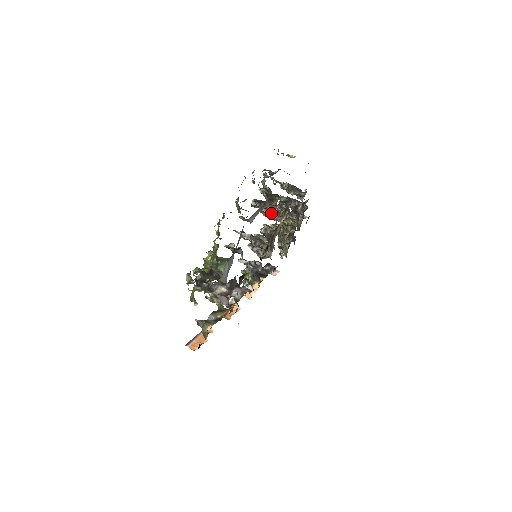
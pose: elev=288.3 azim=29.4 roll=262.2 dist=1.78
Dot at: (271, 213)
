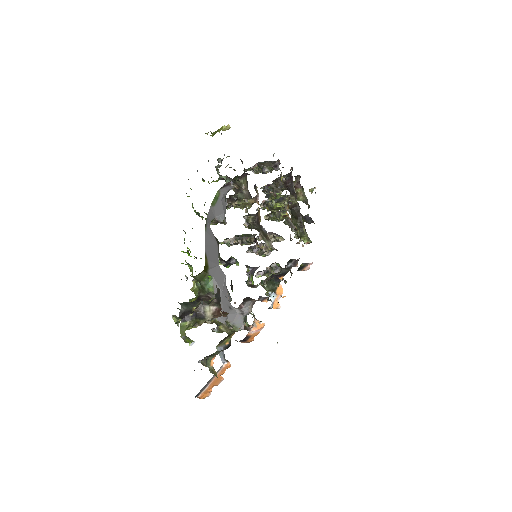
Dot at: occluded
